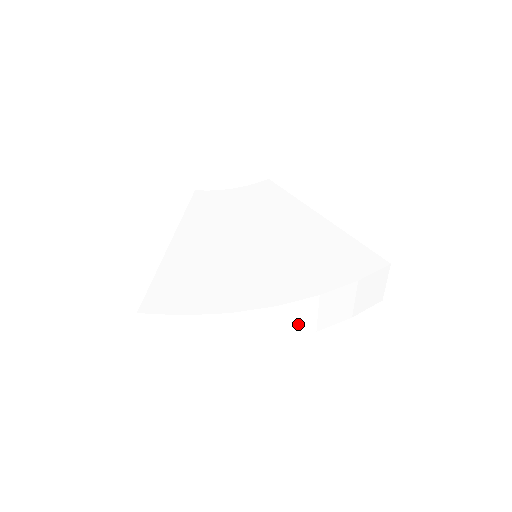
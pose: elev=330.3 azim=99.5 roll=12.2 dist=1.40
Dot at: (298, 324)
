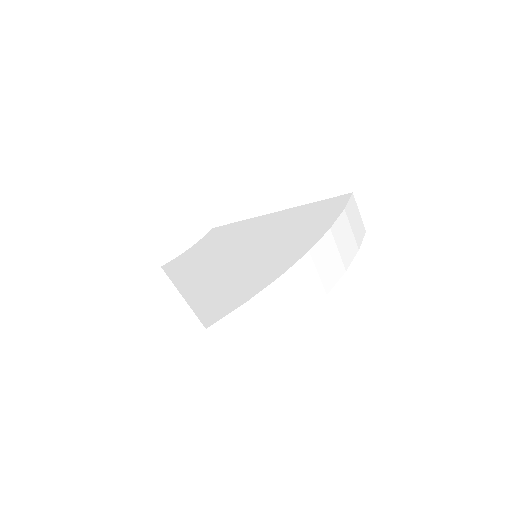
Dot at: (331, 267)
